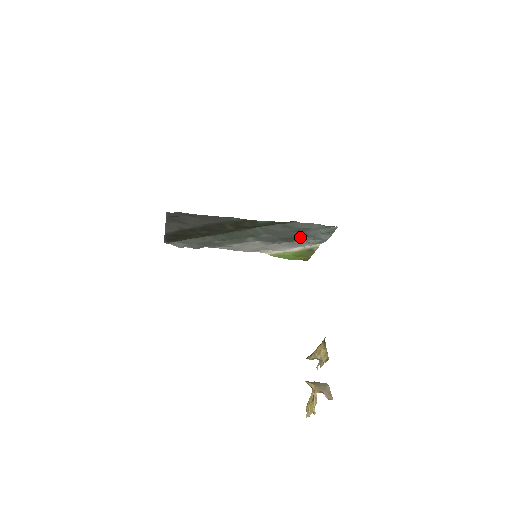
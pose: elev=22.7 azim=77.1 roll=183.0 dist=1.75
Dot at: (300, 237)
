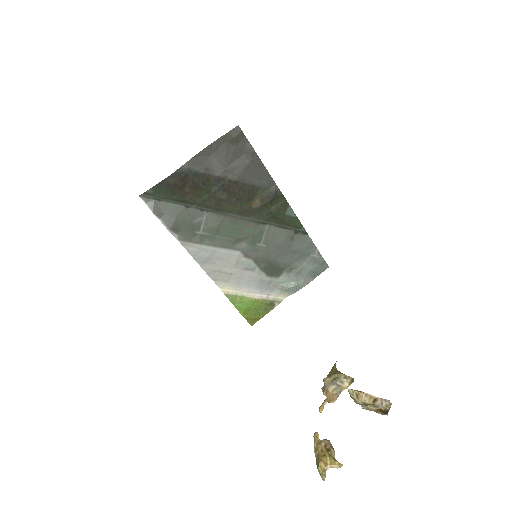
Dot at: (282, 272)
